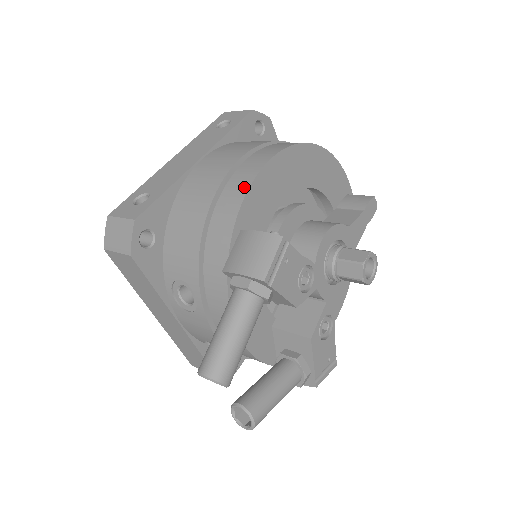
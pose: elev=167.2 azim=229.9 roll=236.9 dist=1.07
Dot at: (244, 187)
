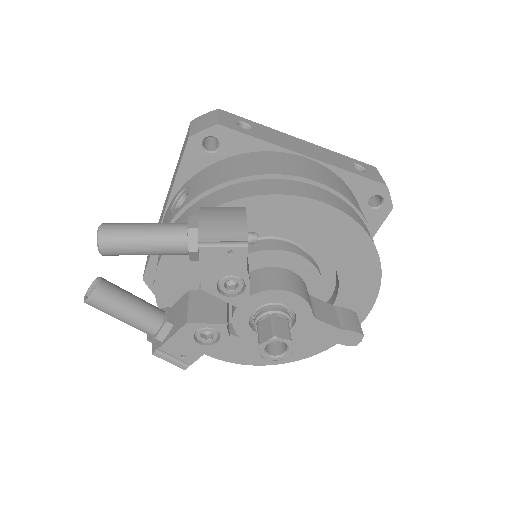
Dot at: (286, 191)
